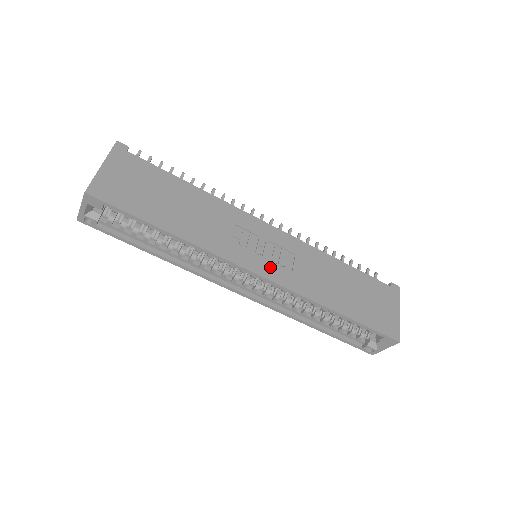
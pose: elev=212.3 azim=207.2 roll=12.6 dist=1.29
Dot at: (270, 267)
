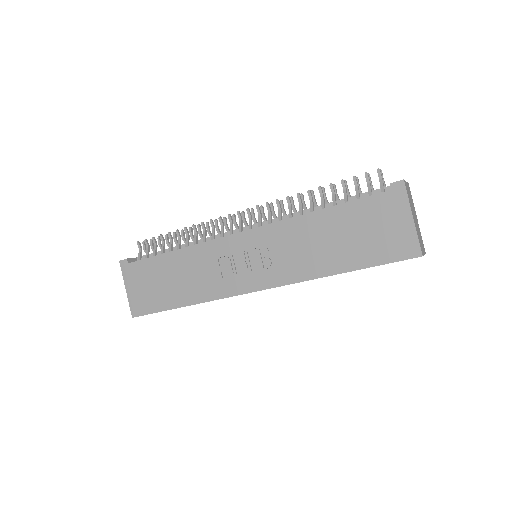
Dot at: (260, 276)
